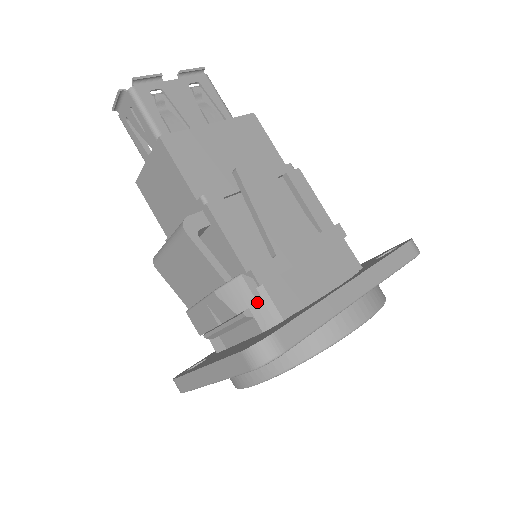
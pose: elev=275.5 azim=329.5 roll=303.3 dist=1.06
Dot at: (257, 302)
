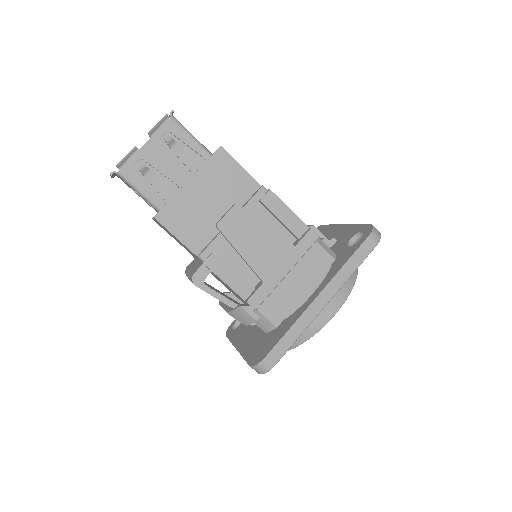
Dot at: (256, 321)
